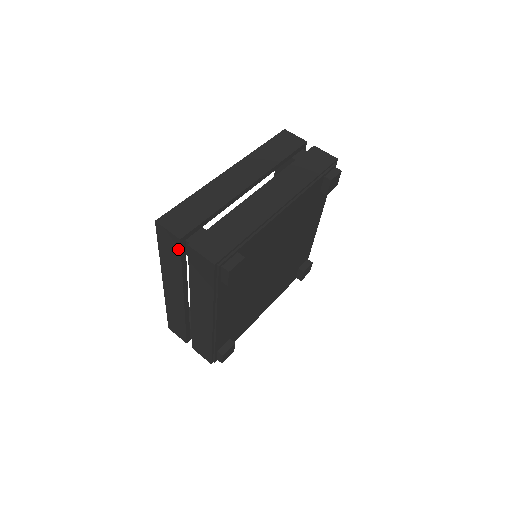
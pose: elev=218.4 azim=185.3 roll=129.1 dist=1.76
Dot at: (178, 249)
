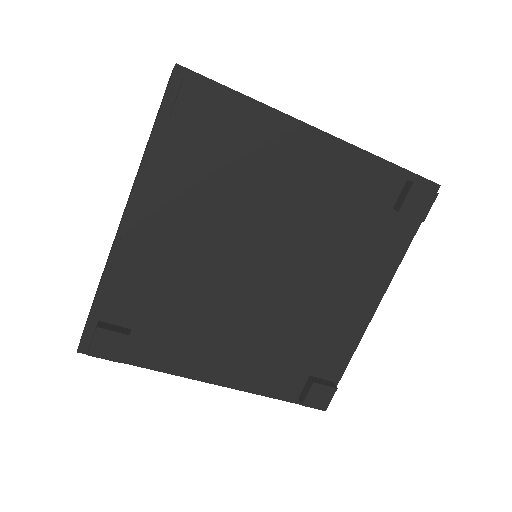
Dot at: occluded
